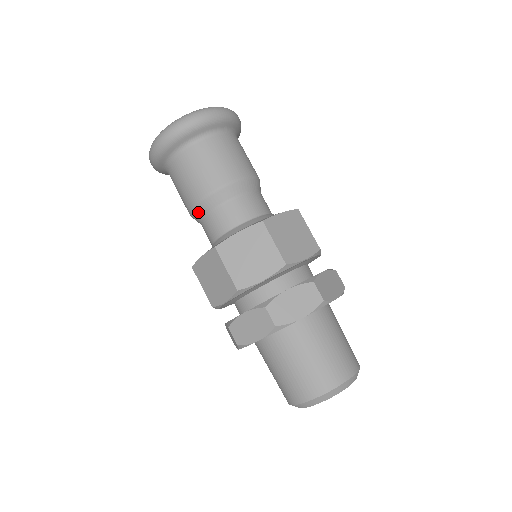
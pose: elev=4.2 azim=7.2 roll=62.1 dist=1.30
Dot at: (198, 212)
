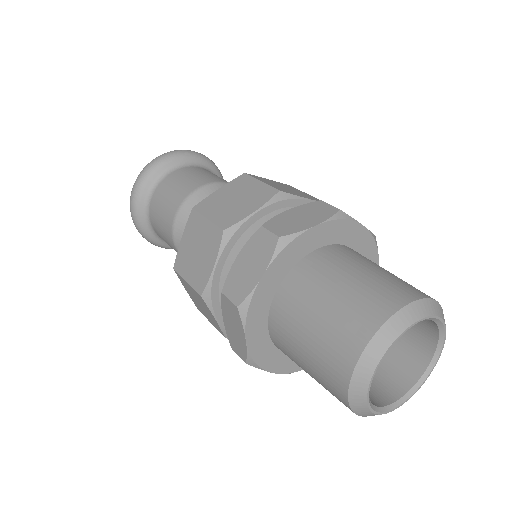
Dot at: occluded
